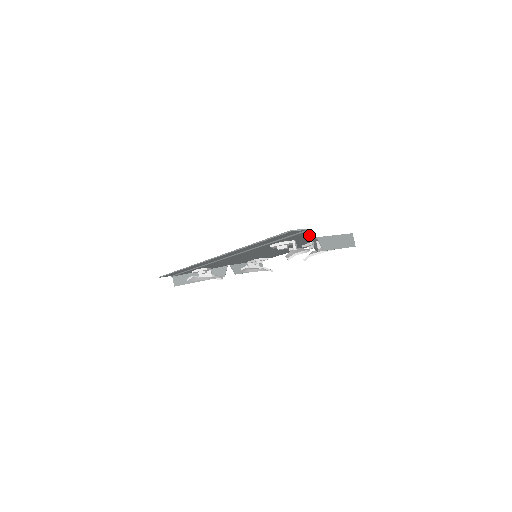
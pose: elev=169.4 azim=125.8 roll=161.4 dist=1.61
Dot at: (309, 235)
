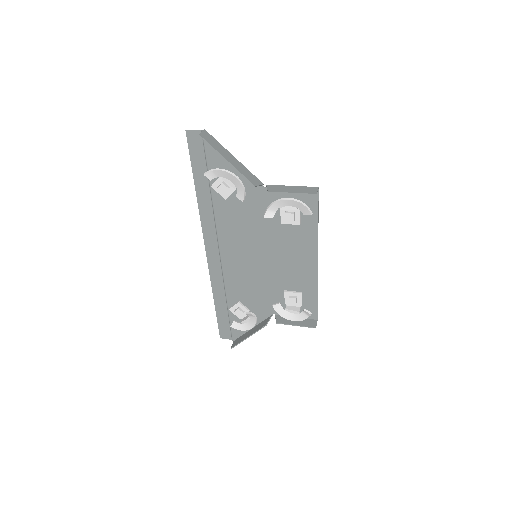
Dot at: occluded
